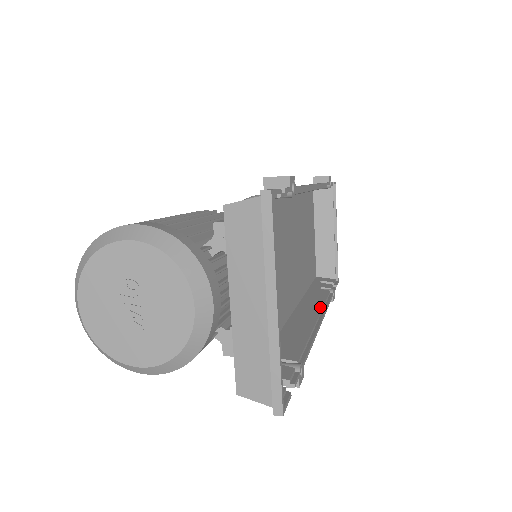
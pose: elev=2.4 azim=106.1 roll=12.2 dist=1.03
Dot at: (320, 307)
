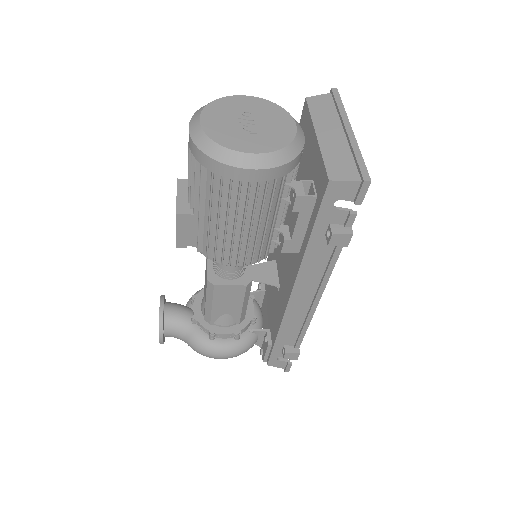
Dot at: (306, 315)
